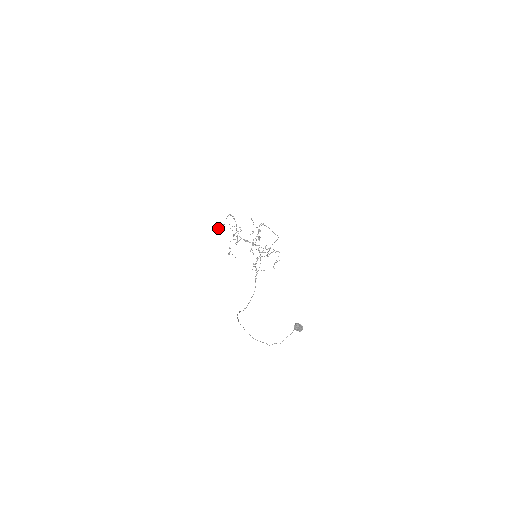
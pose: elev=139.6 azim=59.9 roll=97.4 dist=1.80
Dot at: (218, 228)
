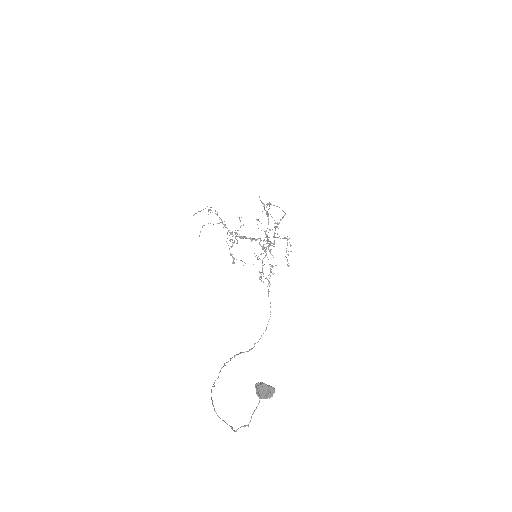
Dot at: occluded
